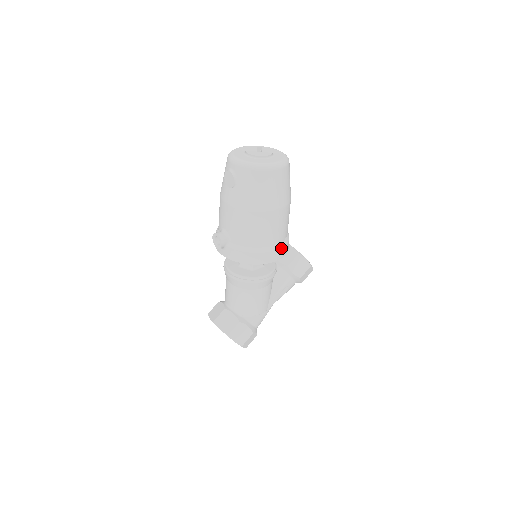
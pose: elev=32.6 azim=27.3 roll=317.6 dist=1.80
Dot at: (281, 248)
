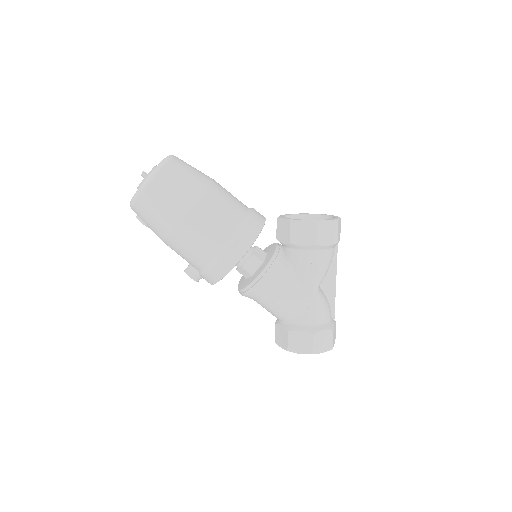
Dot at: (235, 242)
